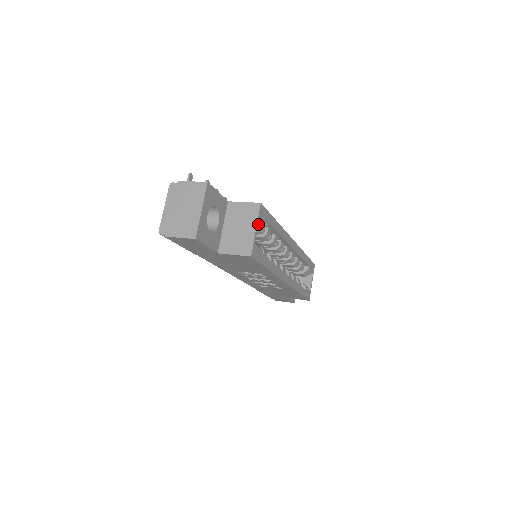
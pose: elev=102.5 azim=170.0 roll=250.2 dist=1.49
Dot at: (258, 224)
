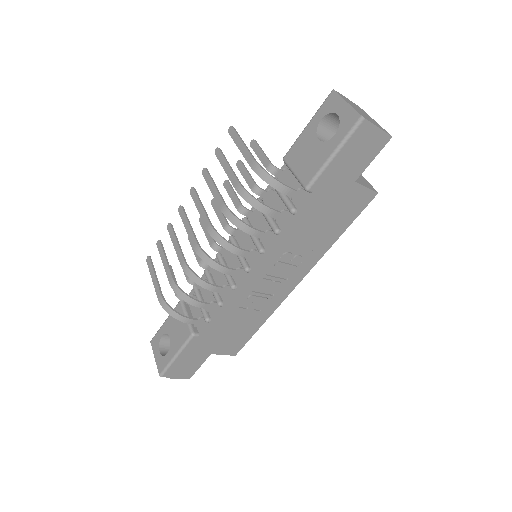
Dot at: occluded
